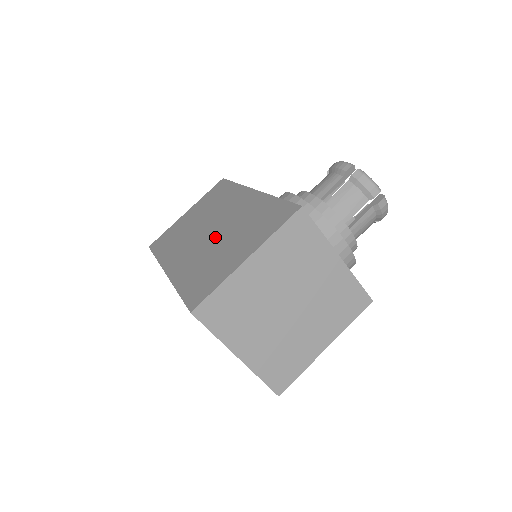
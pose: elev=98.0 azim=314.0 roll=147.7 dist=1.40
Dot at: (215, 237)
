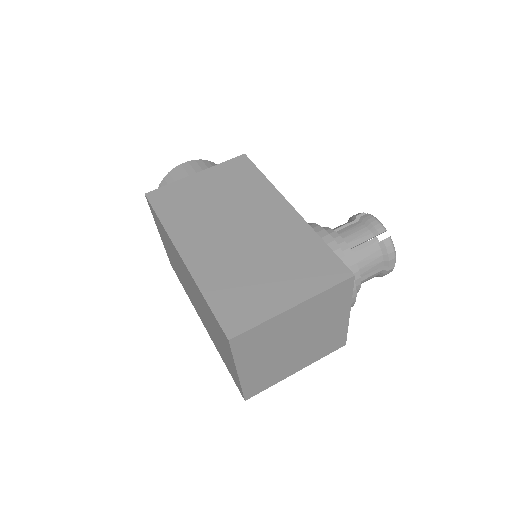
Dot at: (247, 246)
